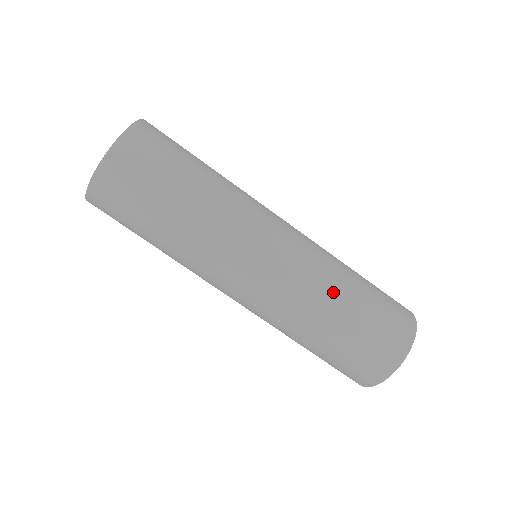
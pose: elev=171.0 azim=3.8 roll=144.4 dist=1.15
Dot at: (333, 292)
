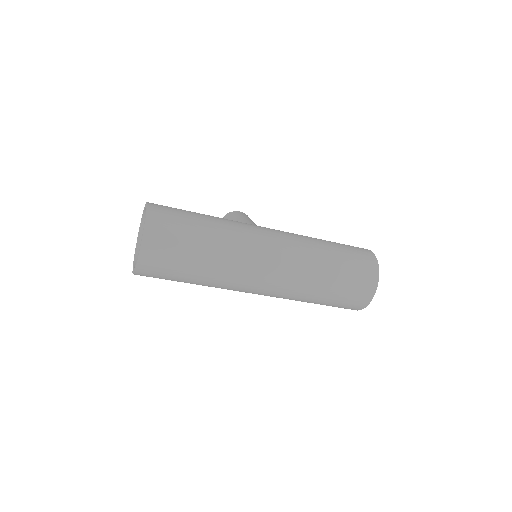
Dot at: (319, 267)
